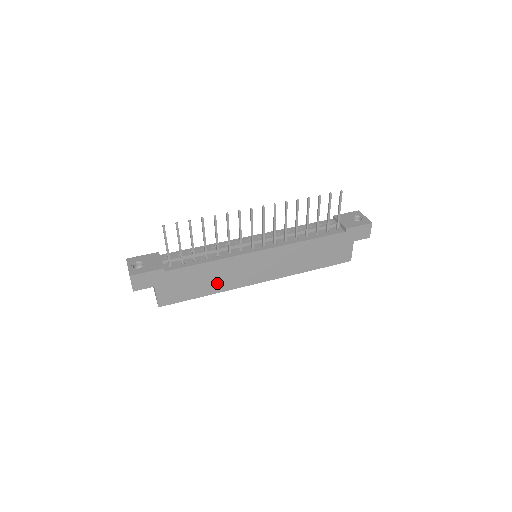
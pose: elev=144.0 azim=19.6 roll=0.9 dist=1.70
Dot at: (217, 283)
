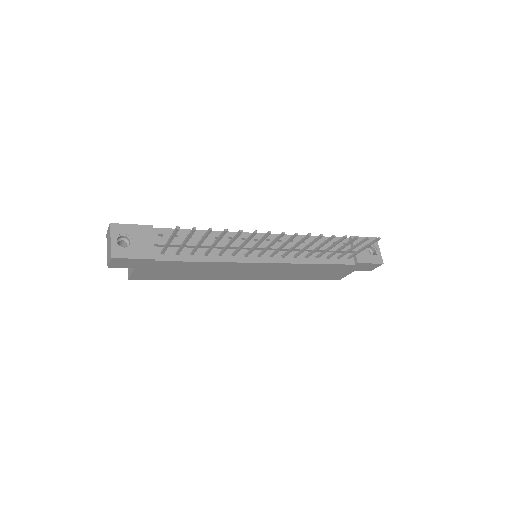
Dot at: (204, 274)
